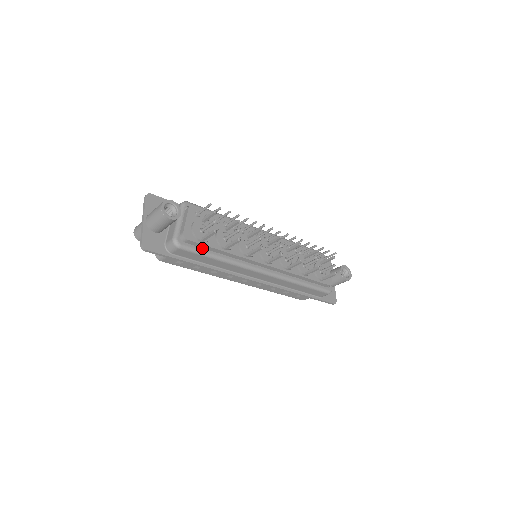
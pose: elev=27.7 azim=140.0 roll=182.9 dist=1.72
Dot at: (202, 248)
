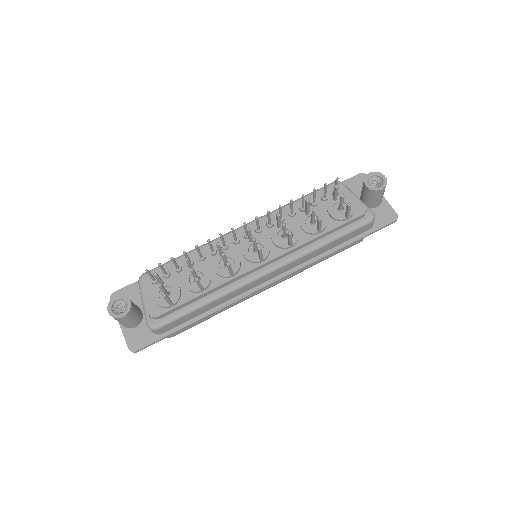
Dot at: (180, 309)
